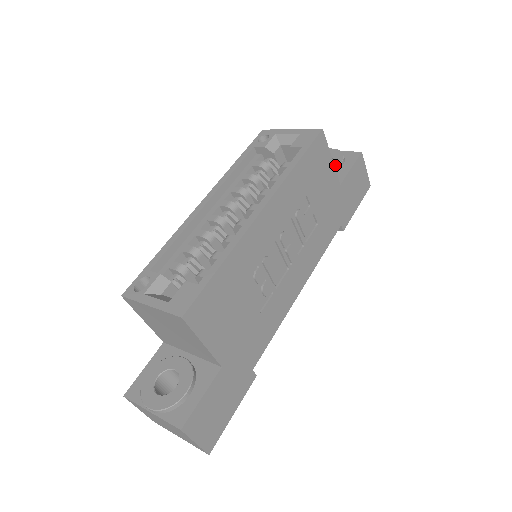
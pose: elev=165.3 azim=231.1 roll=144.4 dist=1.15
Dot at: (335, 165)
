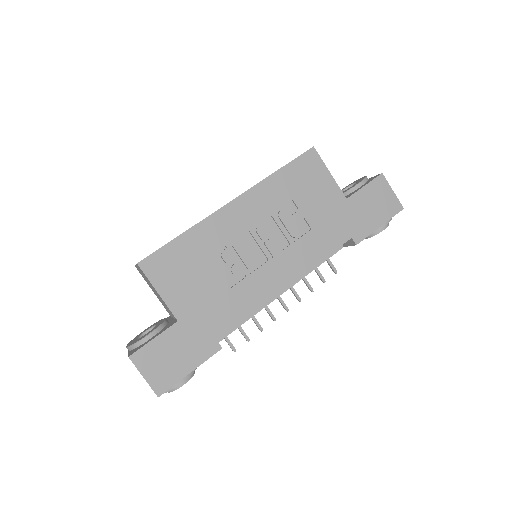
Dot at: (353, 186)
